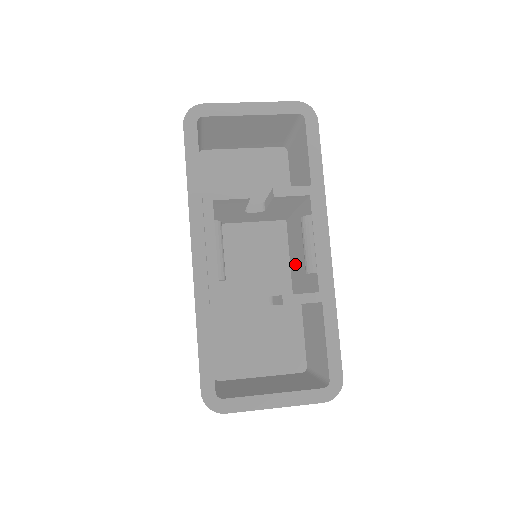
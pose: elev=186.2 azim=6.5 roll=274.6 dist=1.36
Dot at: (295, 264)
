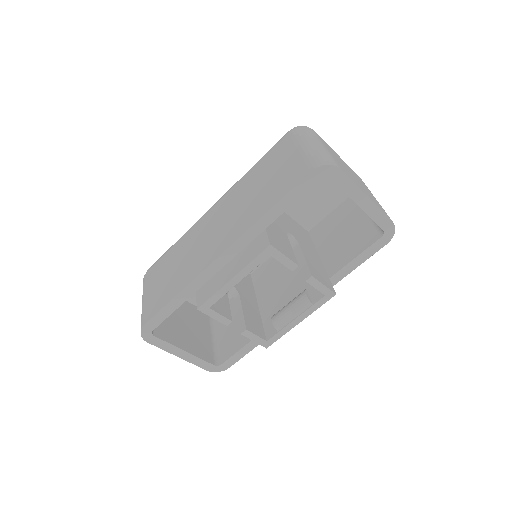
Dot at: (272, 273)
